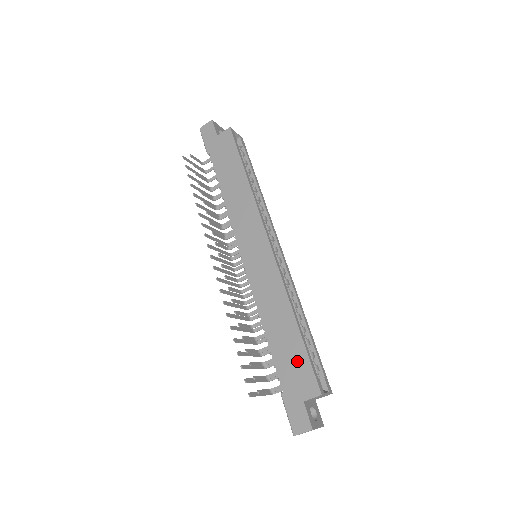
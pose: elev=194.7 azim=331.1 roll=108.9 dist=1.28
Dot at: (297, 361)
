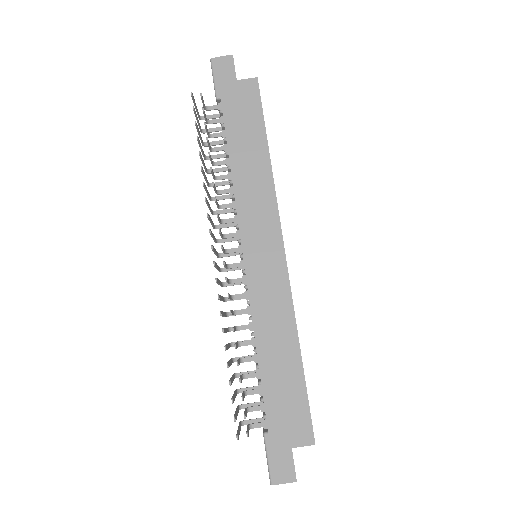
Dot at: (293, 400)
